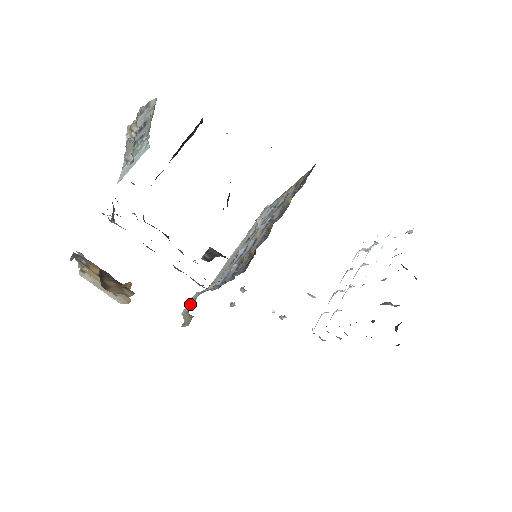
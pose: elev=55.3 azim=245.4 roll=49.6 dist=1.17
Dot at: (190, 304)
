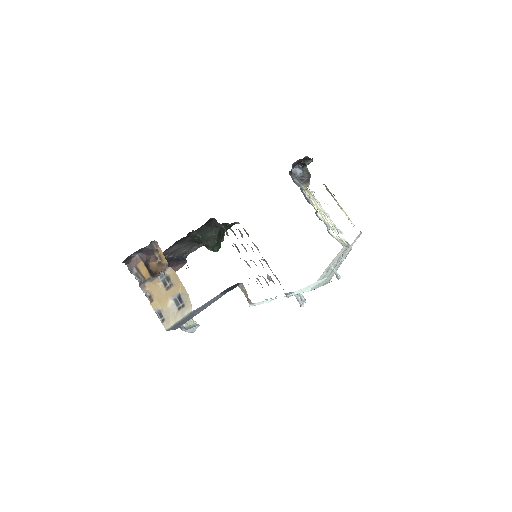
Dot at: occluded
